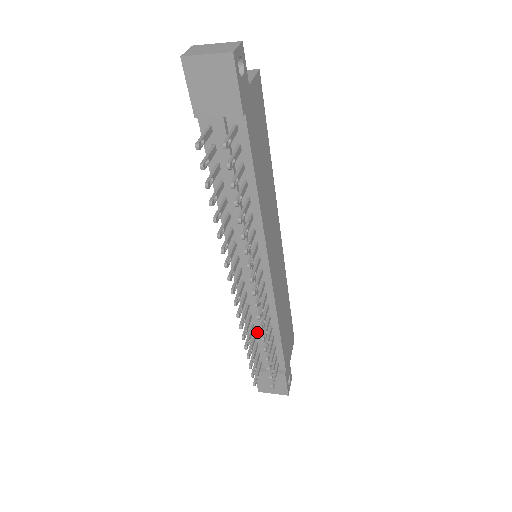
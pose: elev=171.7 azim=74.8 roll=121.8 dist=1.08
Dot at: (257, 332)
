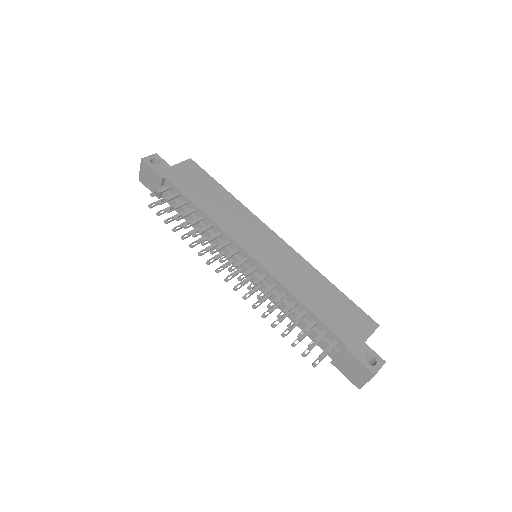
Dot at: occluded
